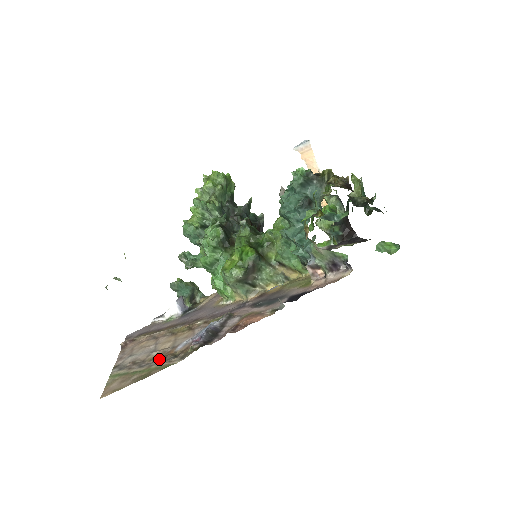
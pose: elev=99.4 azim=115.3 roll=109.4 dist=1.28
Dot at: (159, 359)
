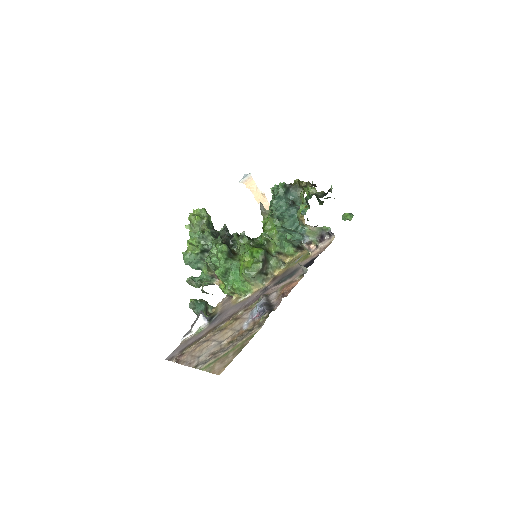
Dot at: (237, 339)
